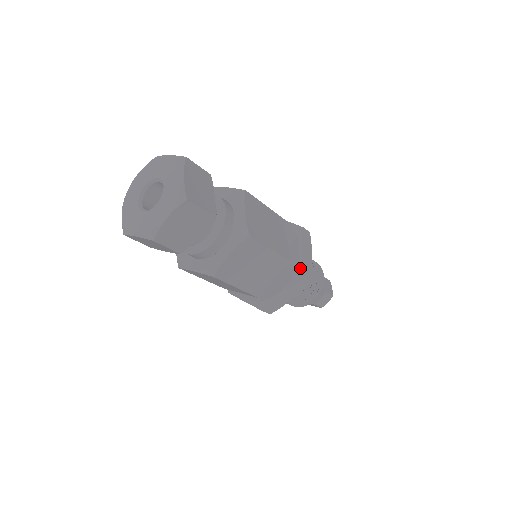
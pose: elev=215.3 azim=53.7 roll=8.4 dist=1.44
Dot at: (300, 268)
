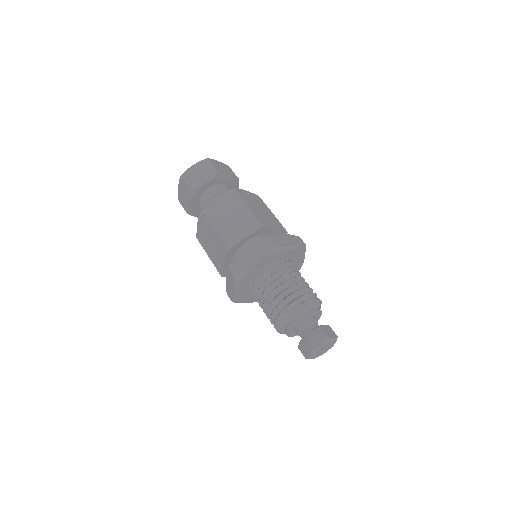
Dot at: (270, 235)
